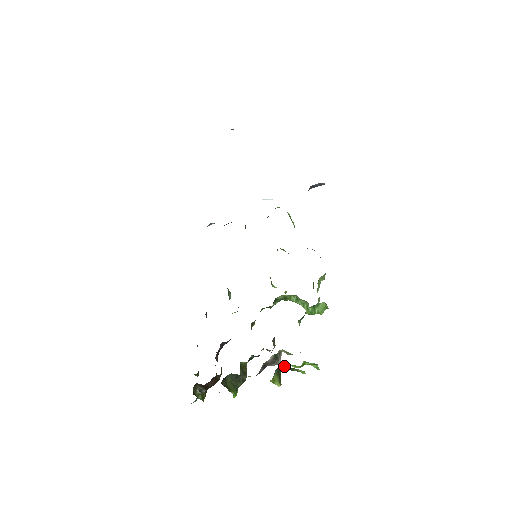
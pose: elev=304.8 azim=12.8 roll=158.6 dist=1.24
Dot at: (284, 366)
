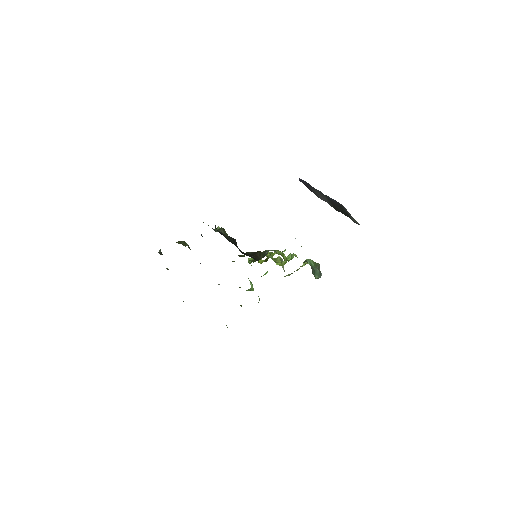
Dot at: occluded
